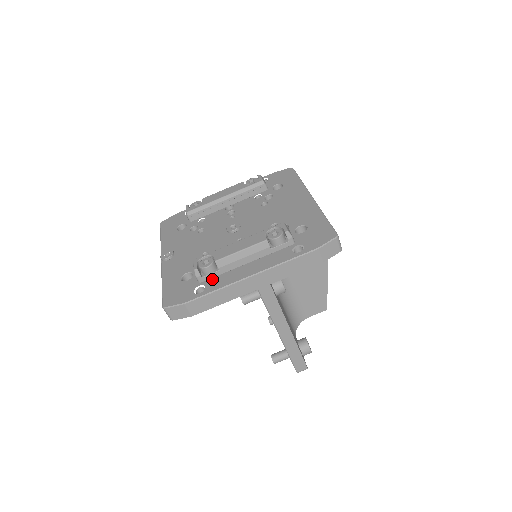
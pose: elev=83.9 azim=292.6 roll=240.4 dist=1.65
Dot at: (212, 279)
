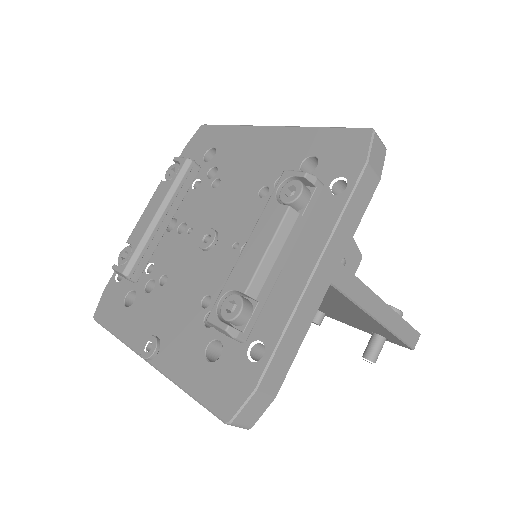
Dot at: (258, 322)
